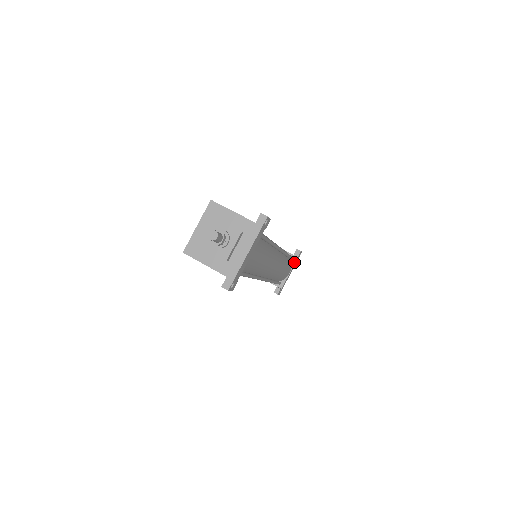
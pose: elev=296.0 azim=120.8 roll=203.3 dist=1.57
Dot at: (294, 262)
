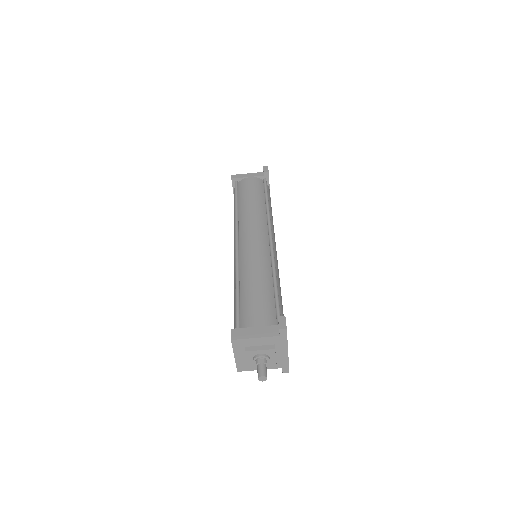
Dot at: (268, 181)
